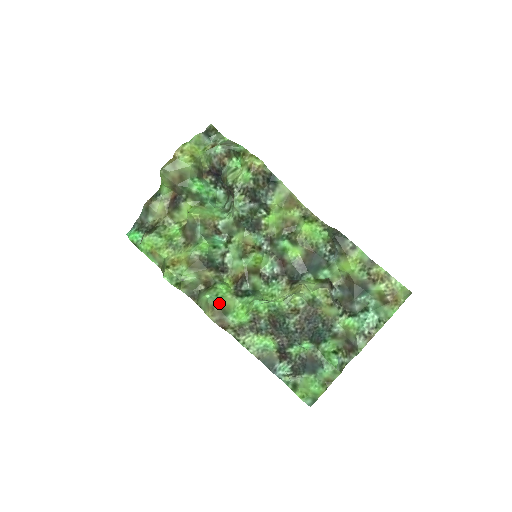
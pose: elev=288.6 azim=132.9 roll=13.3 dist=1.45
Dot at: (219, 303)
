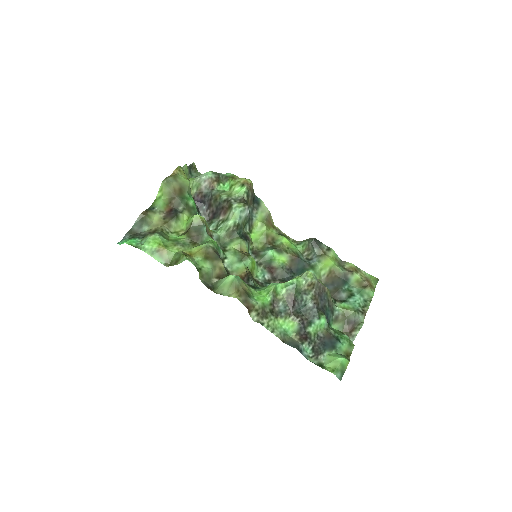
Dot at: (242, 285)
